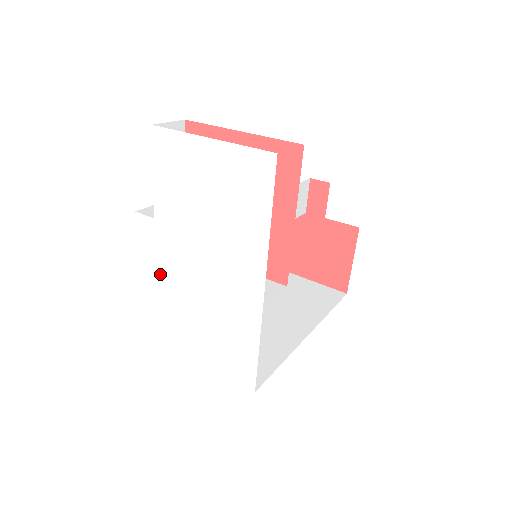
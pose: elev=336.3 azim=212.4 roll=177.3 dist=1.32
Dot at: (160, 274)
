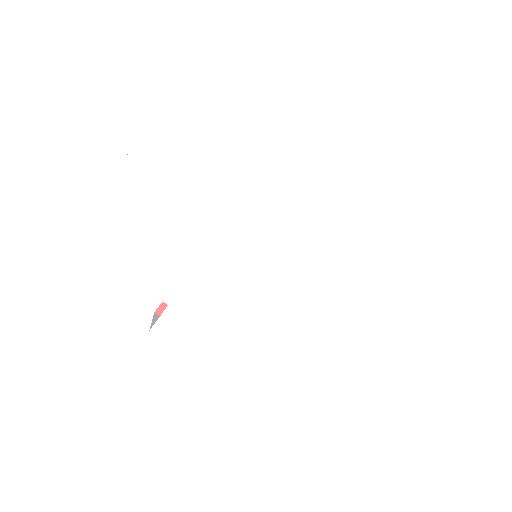
Dot at: (234, 339)
